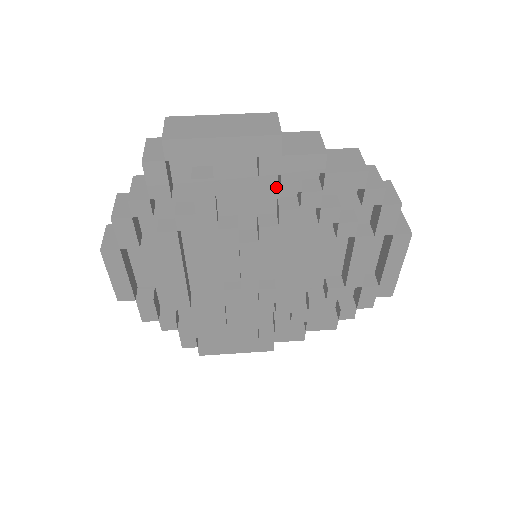
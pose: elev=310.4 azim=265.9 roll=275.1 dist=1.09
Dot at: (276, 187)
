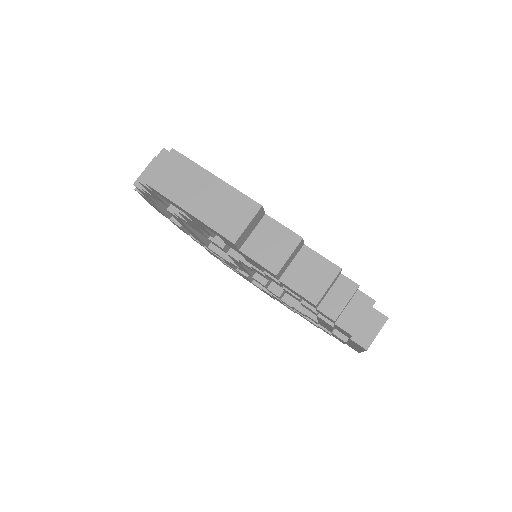
Dot at: occluded
